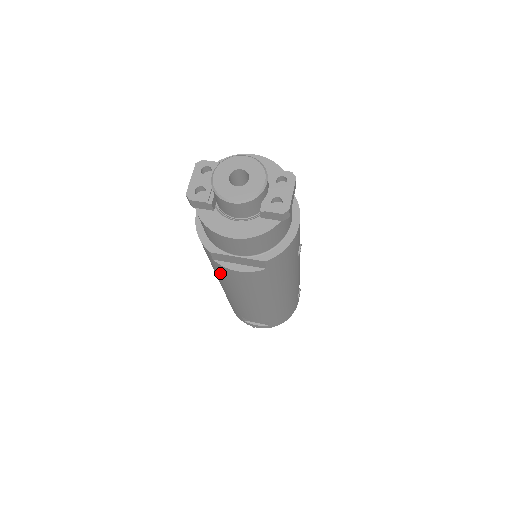
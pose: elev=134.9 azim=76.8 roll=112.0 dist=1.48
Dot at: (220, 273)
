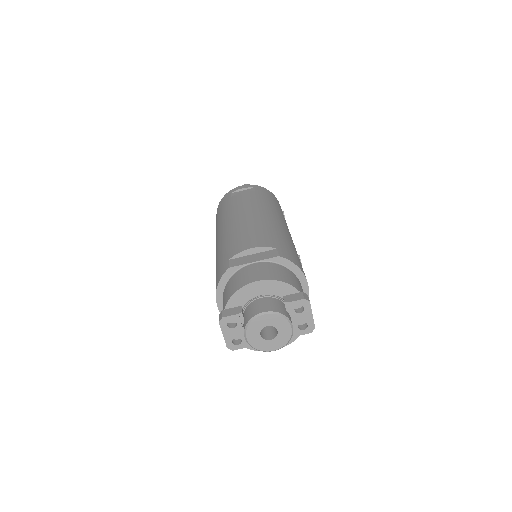
Dot at: occluded
